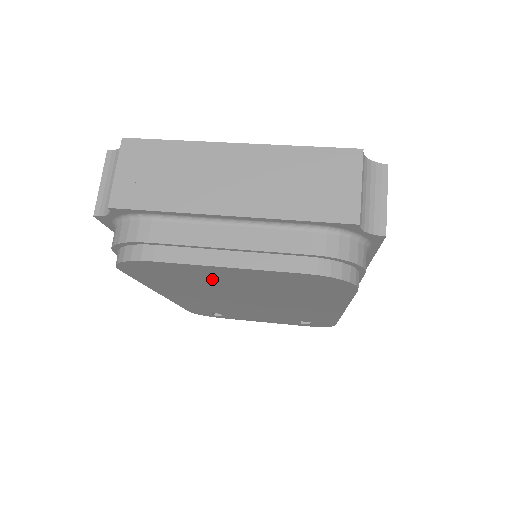
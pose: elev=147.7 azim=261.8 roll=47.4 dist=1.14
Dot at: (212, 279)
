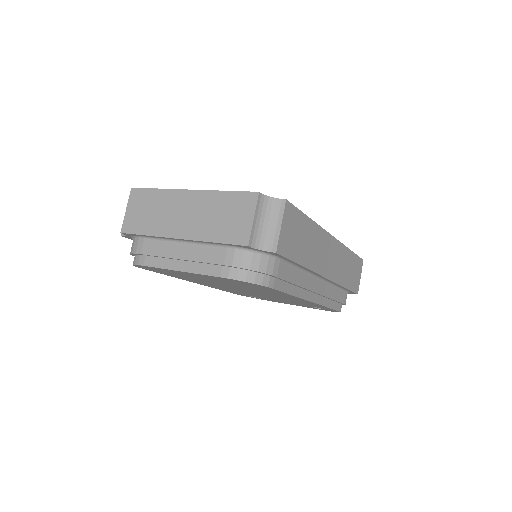
Dot at: (191, 276)
